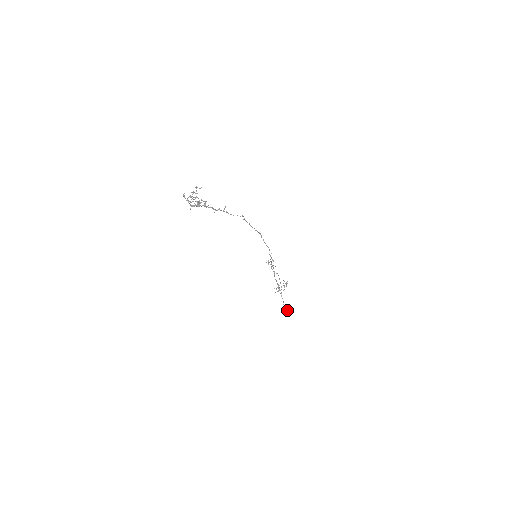
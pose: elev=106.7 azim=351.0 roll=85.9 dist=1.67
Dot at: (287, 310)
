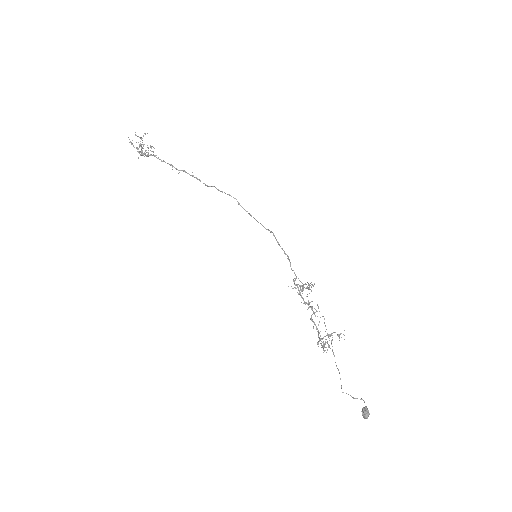
Dot at: (362, 410)
